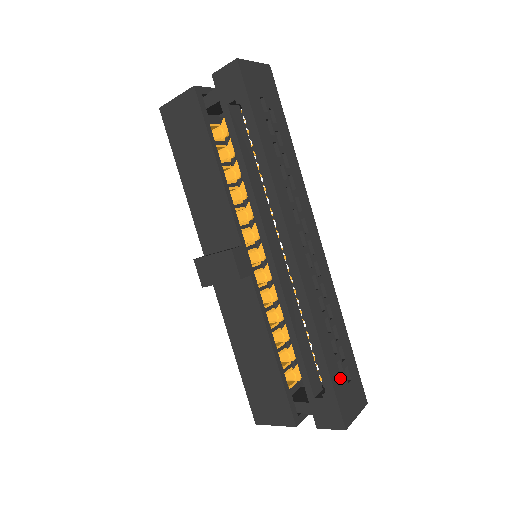
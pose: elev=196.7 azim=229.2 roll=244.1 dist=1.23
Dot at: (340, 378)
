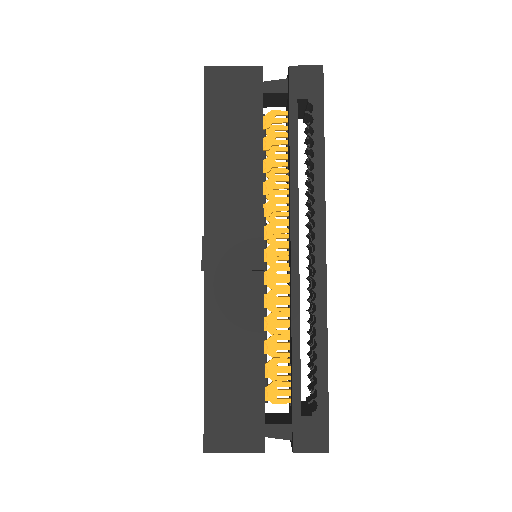
Dot at: occluded
